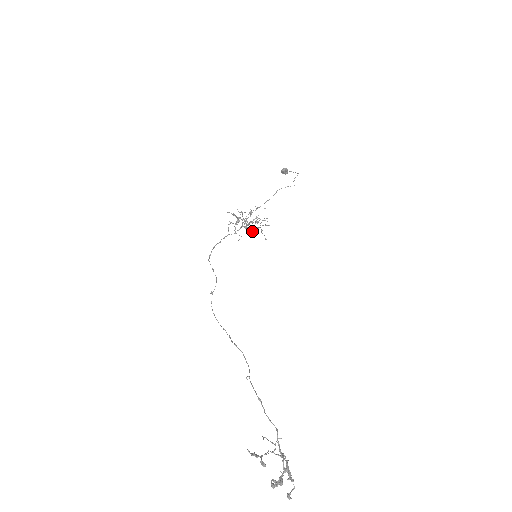
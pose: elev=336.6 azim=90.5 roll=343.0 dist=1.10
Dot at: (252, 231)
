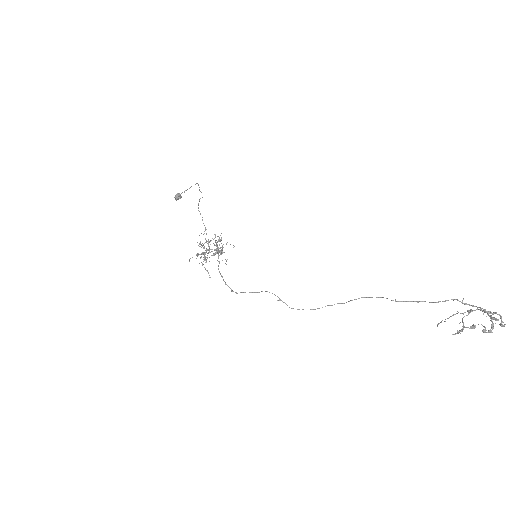
Dot at: (220, 252)
